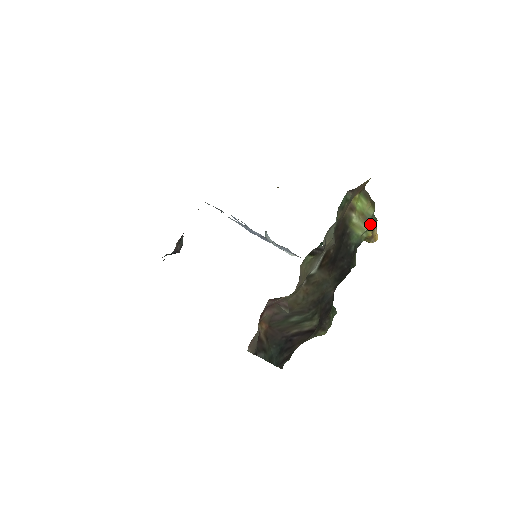
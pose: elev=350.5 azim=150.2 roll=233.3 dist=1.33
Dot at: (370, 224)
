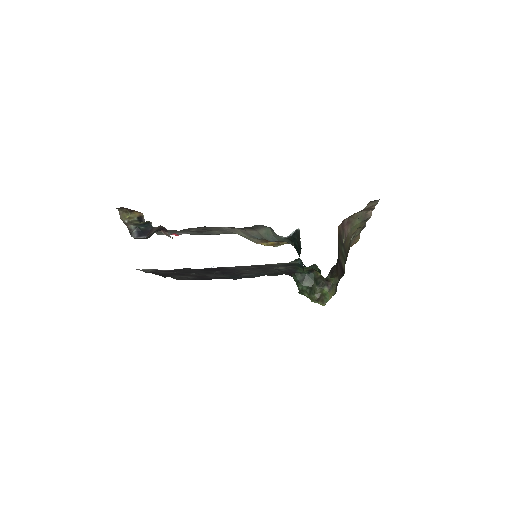
Dot at: occluded
